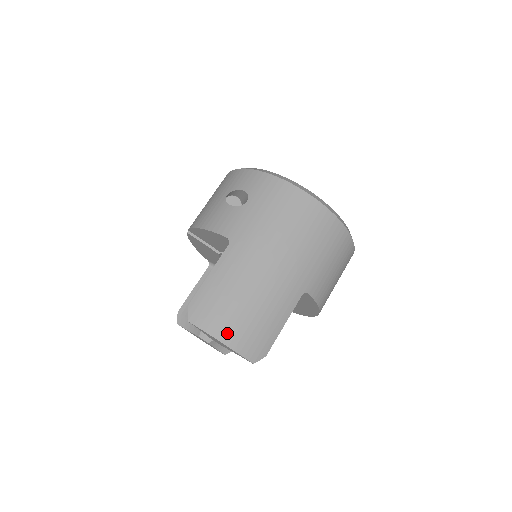
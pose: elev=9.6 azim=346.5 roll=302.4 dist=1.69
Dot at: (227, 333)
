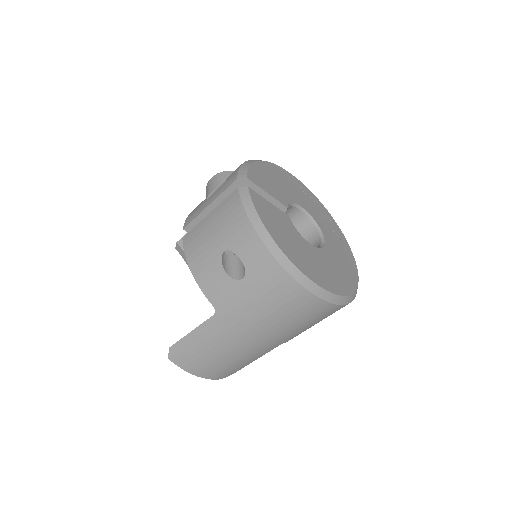
Dot at: (201, 372)
